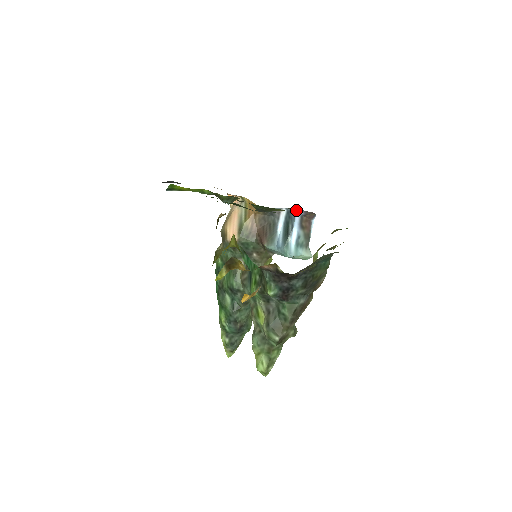
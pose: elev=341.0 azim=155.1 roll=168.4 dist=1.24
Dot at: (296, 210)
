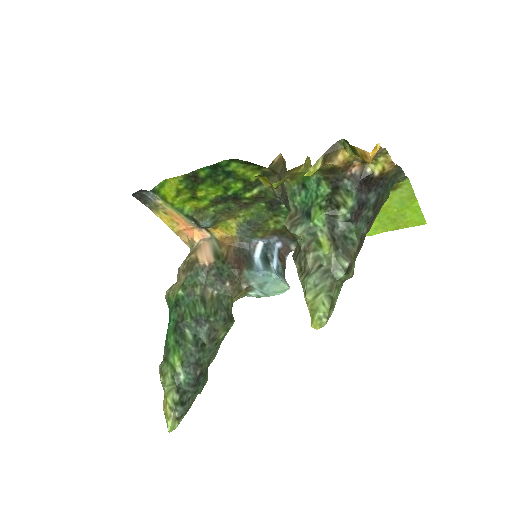
Dot at: (277, 240)
